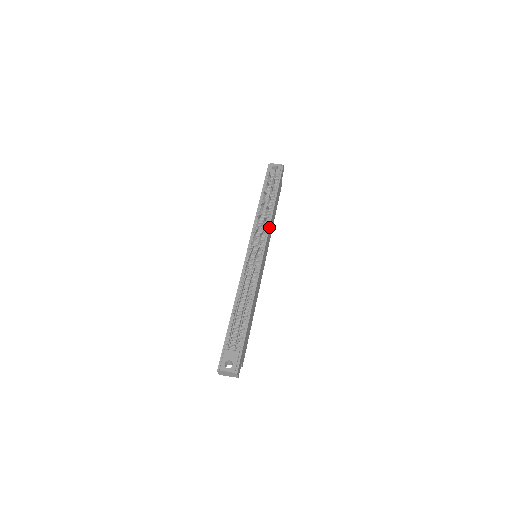
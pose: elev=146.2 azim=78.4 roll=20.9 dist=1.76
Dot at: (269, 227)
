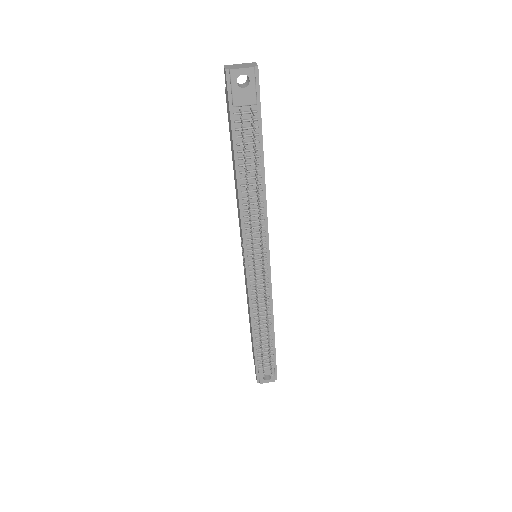
Dot at: (267, 219)
